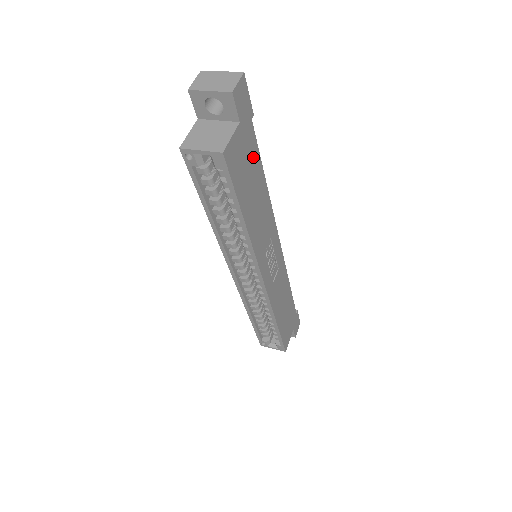
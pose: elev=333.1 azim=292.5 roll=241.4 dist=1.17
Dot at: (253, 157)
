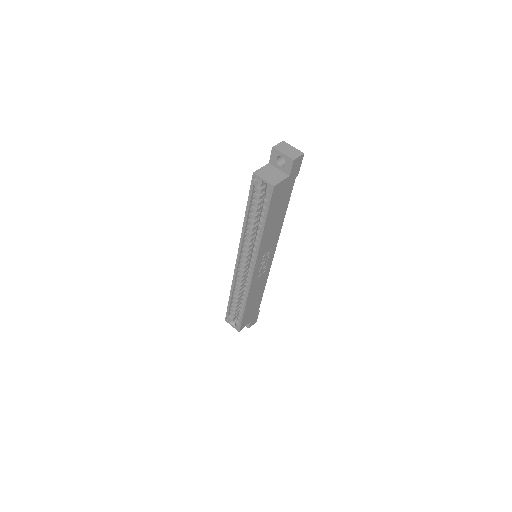
Dot at: (286, 197)
